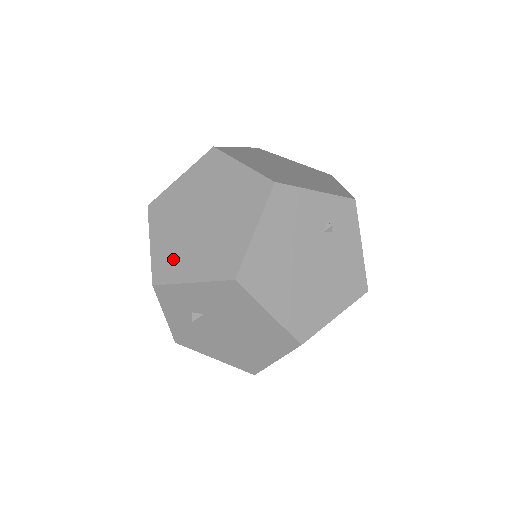
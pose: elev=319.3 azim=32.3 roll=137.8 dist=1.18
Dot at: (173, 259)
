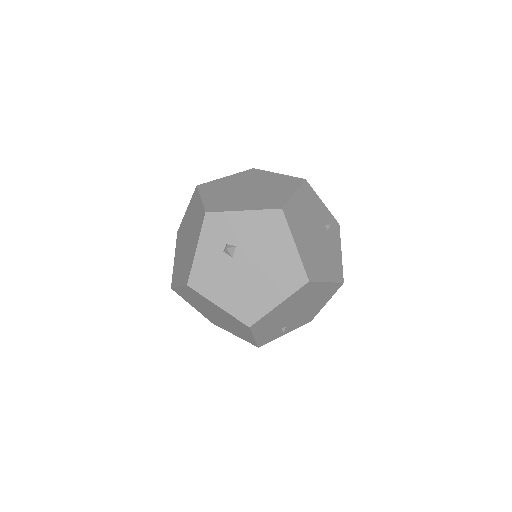
Dot at: (225, 203)
